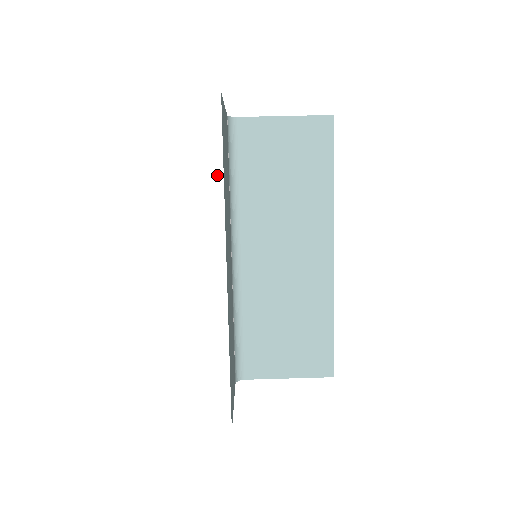
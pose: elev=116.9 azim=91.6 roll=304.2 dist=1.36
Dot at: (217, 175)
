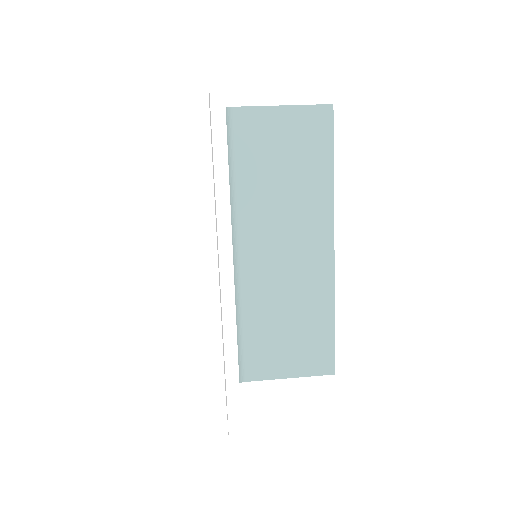
Dot at: (222, 176)
